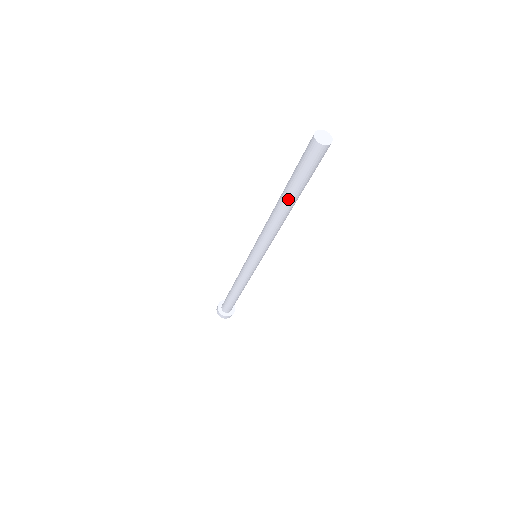
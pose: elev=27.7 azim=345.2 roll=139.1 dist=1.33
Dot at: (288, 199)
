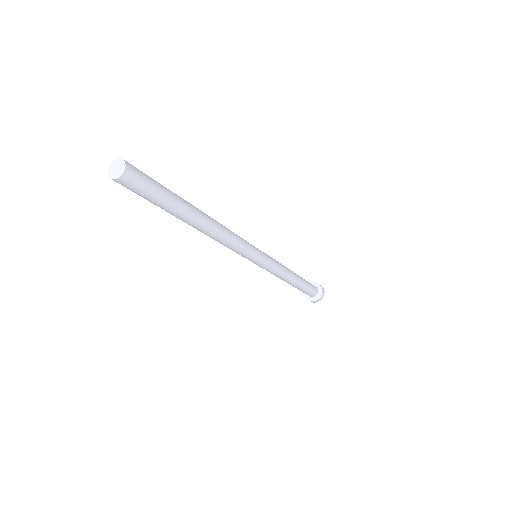
Dot at: occluded
